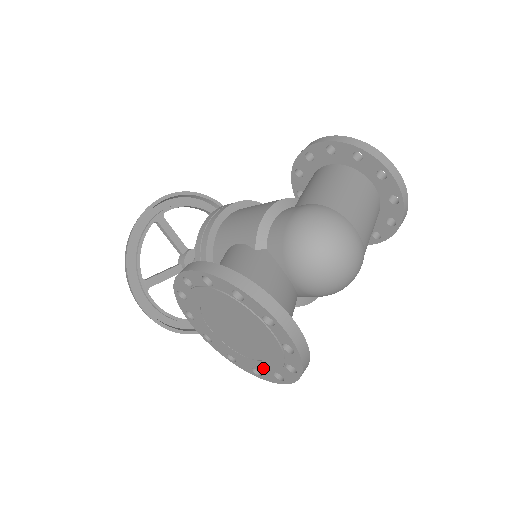
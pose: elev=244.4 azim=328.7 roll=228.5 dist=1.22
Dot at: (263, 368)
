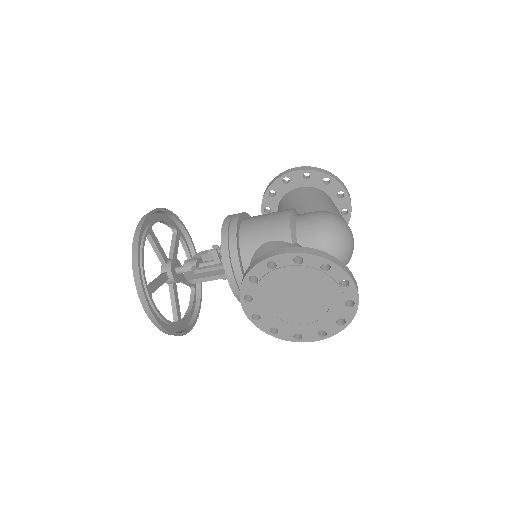
Dot at: (310, 330)
